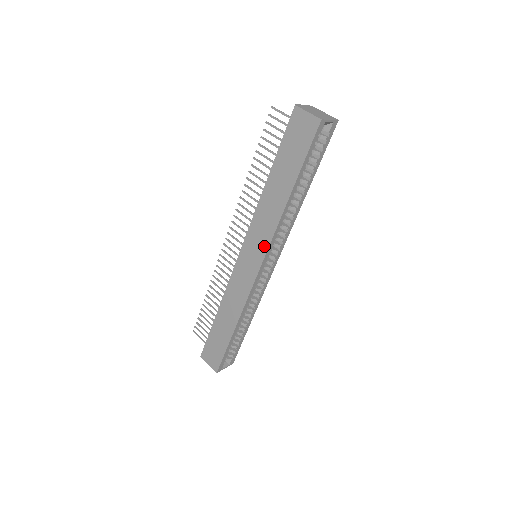
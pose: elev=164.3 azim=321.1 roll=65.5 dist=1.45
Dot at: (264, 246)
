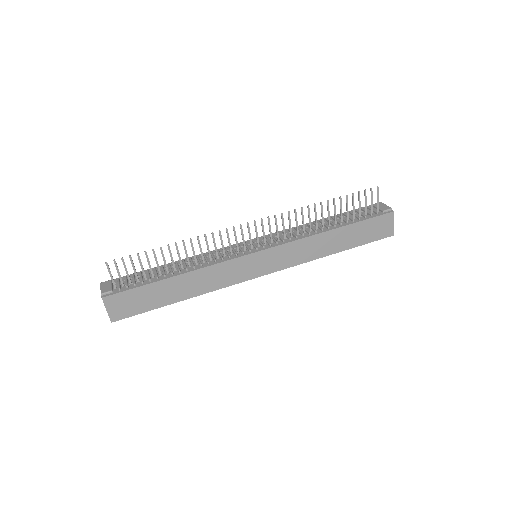
Dot at: (284, 265)
